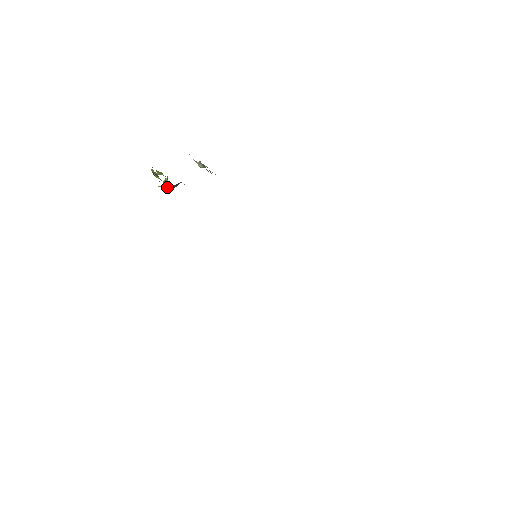
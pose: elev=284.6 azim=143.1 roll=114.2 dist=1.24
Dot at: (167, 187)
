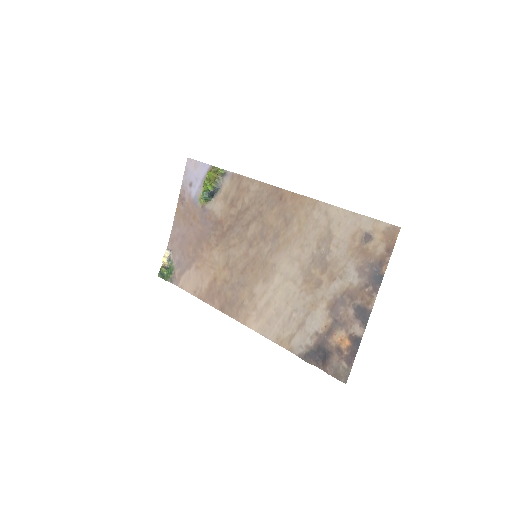
Dot at: (205, 193)
